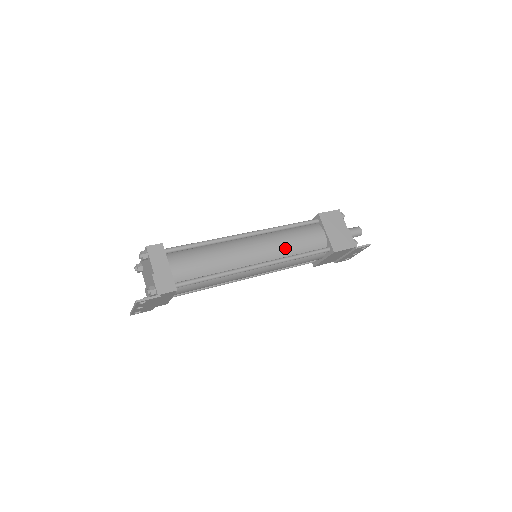
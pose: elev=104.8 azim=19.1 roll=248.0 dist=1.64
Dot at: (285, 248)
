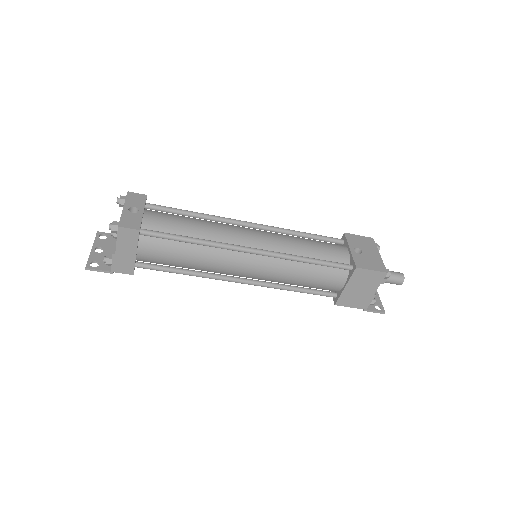
Dot at: (284, 280)
